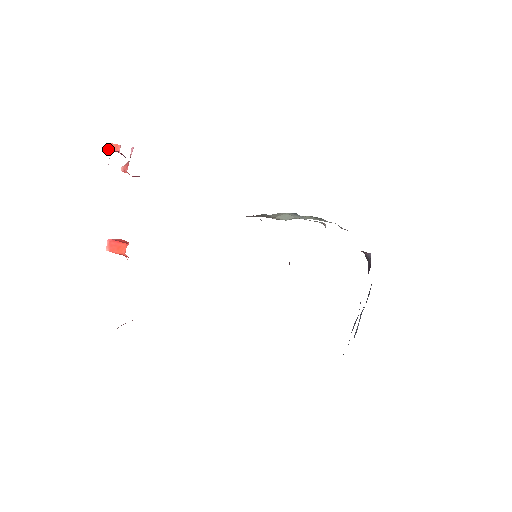
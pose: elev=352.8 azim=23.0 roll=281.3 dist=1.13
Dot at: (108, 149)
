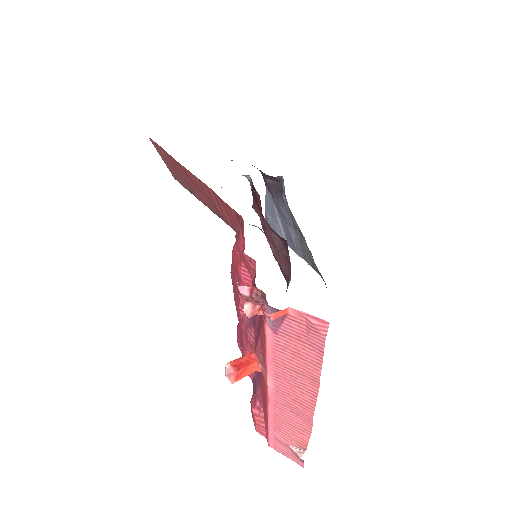
Dot at: occluded
